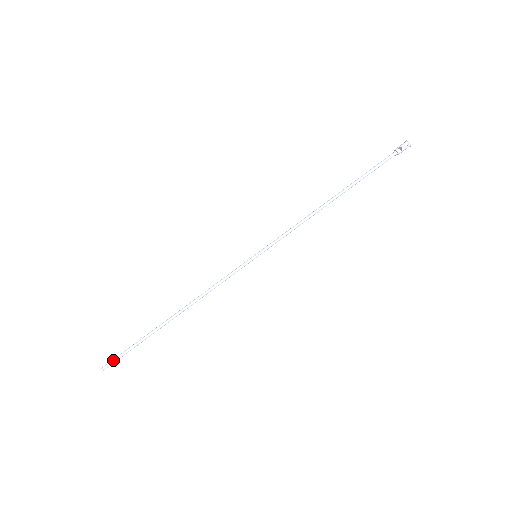
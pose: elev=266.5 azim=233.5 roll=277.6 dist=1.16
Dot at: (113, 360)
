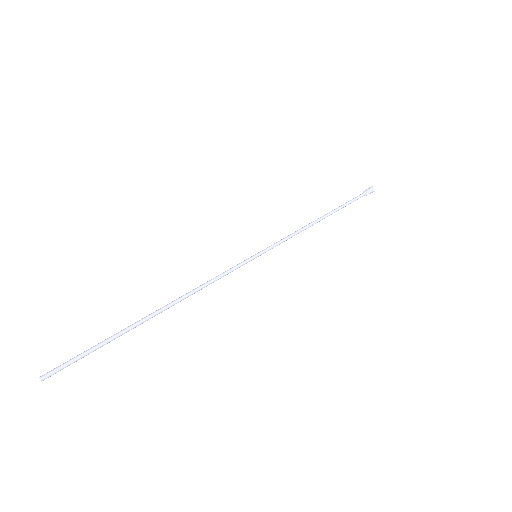
Dot at: (64, 364)
